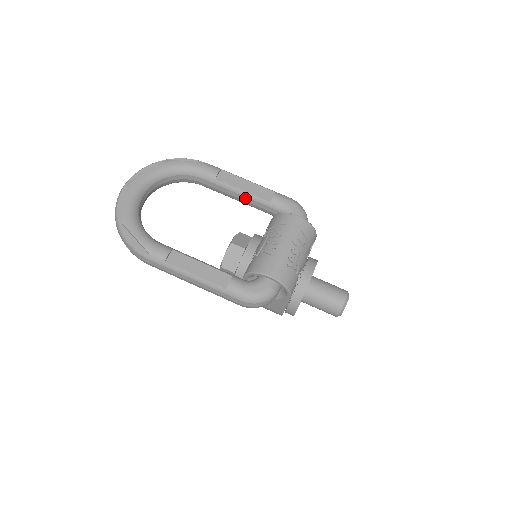
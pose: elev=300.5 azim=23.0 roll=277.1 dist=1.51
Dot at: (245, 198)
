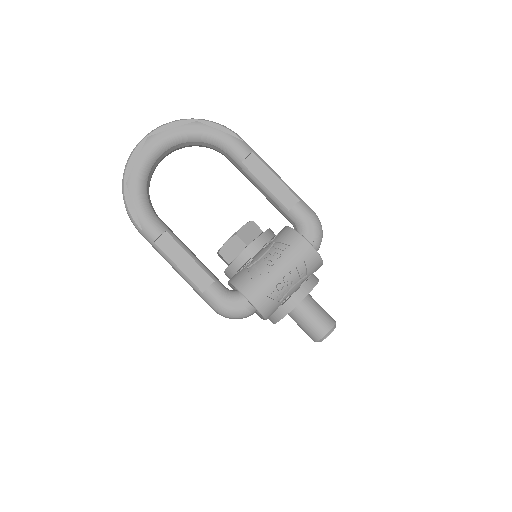
Dot at: (266, 194)
